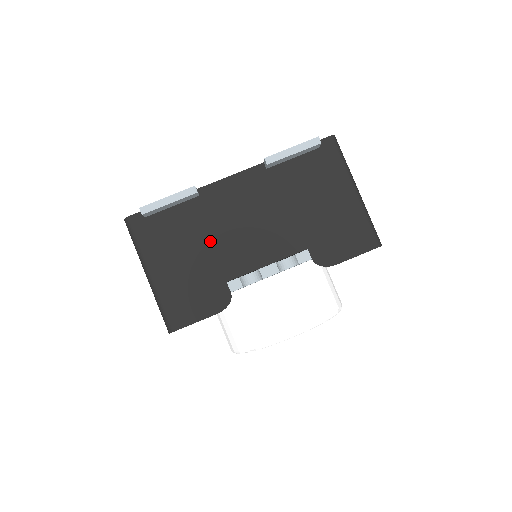
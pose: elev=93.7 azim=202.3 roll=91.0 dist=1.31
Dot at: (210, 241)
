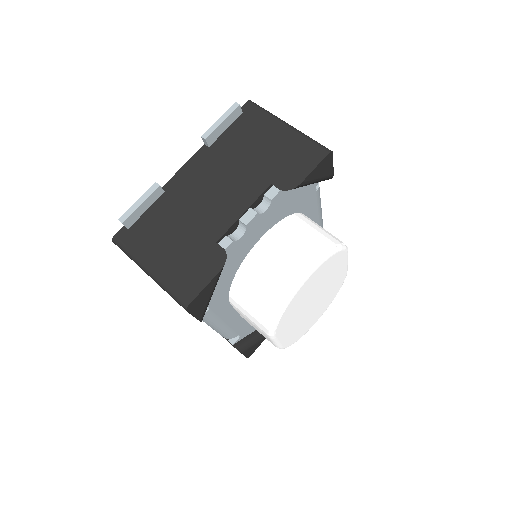
Dot at: (188, 219)
